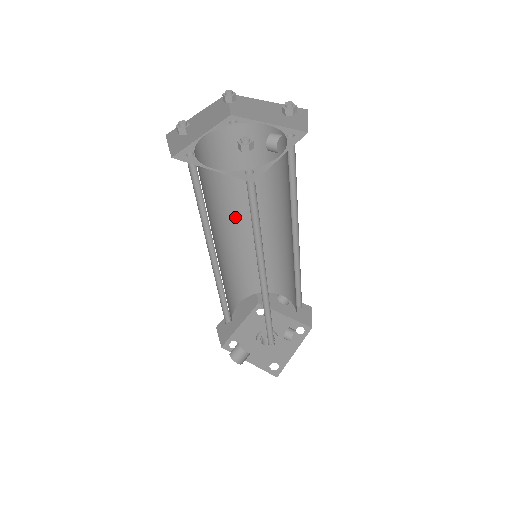
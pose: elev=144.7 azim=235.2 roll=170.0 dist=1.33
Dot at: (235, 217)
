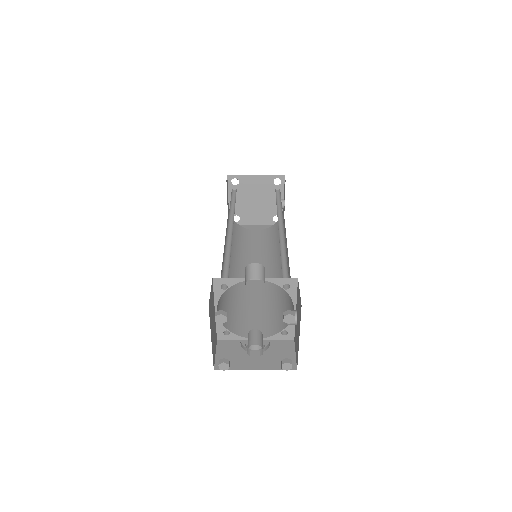
Dot at: occluded
